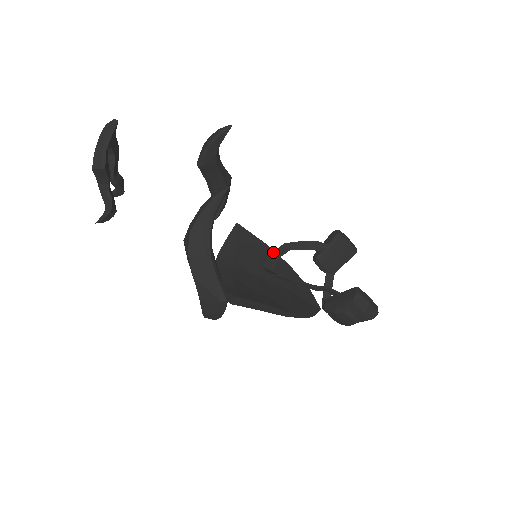
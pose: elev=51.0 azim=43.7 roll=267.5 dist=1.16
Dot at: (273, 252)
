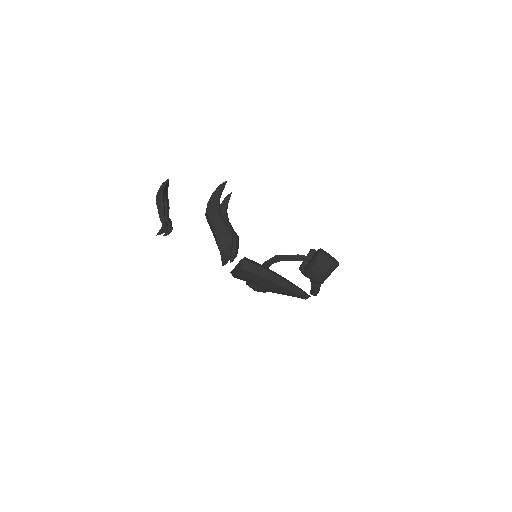
Dot at: occluded
